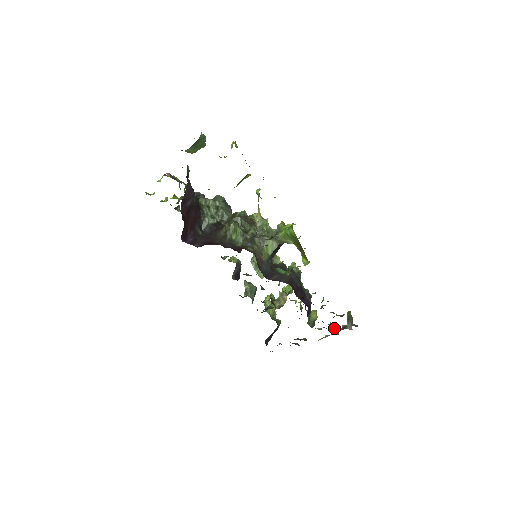
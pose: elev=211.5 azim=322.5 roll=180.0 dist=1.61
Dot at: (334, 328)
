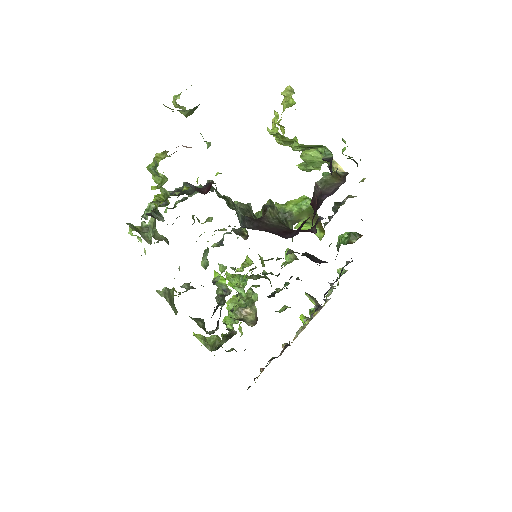
Dot at: (303, 316)
